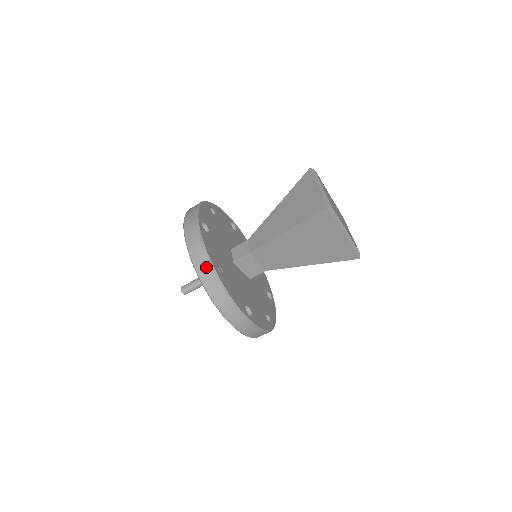
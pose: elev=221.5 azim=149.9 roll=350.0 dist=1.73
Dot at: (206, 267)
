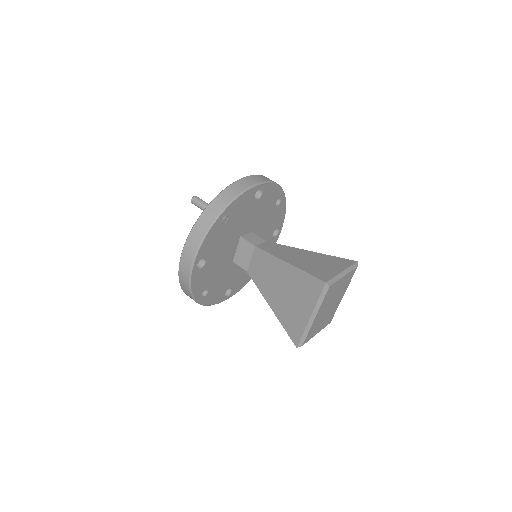
Dot at: (222, 204)
